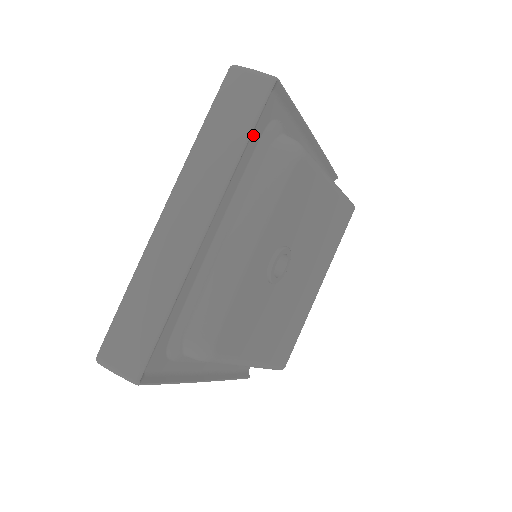
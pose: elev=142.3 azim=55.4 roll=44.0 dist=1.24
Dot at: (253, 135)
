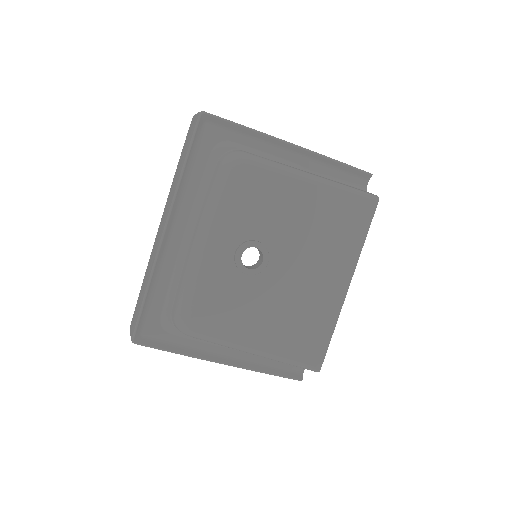
Dot at: (198, 158)
